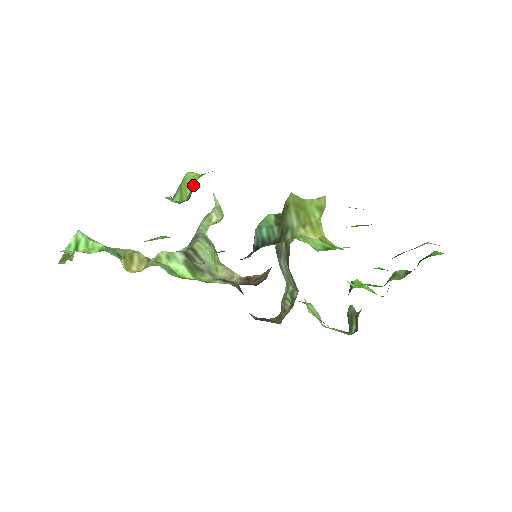
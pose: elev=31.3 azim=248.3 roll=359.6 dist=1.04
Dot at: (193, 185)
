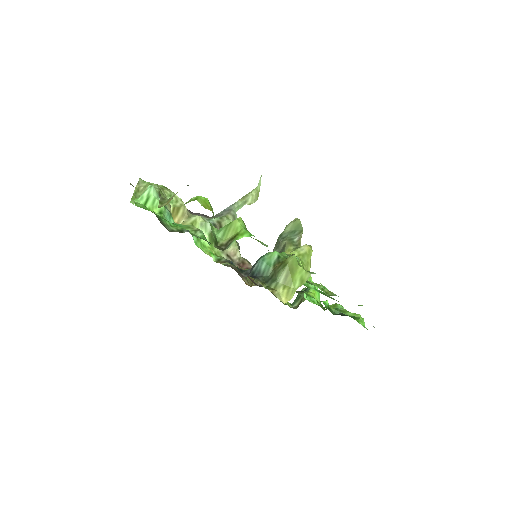
Dot at: (234, 234)
